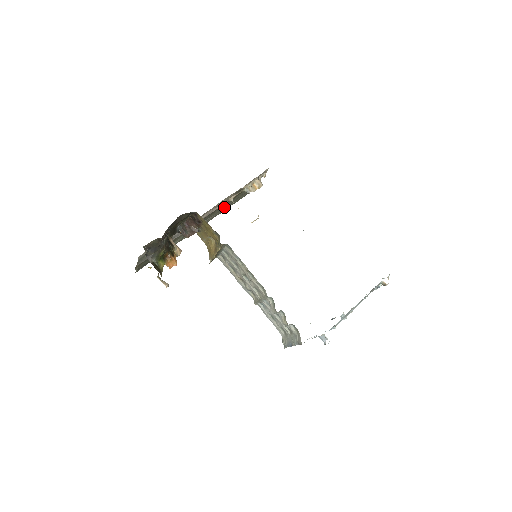
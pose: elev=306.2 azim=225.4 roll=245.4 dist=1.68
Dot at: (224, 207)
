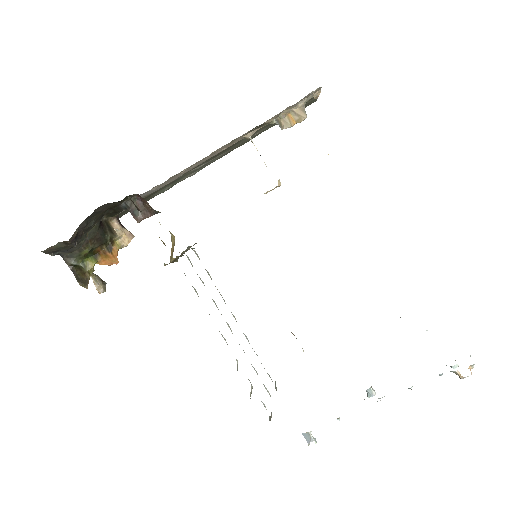
Dot at: (246, 139)
